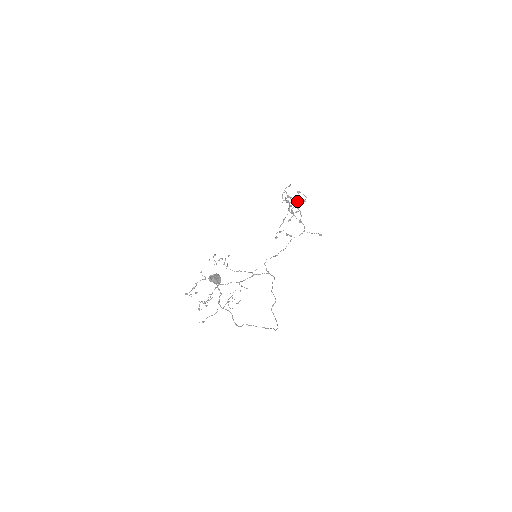
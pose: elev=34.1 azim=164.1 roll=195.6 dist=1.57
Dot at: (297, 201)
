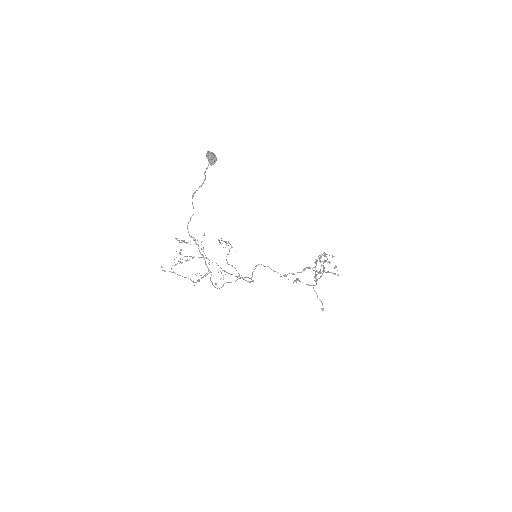
Dot at: (328, 261)
